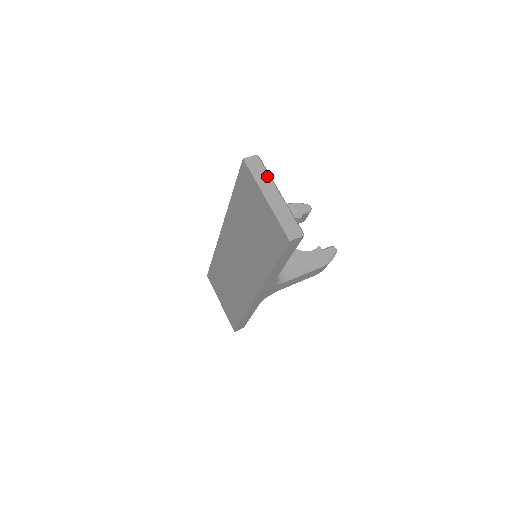
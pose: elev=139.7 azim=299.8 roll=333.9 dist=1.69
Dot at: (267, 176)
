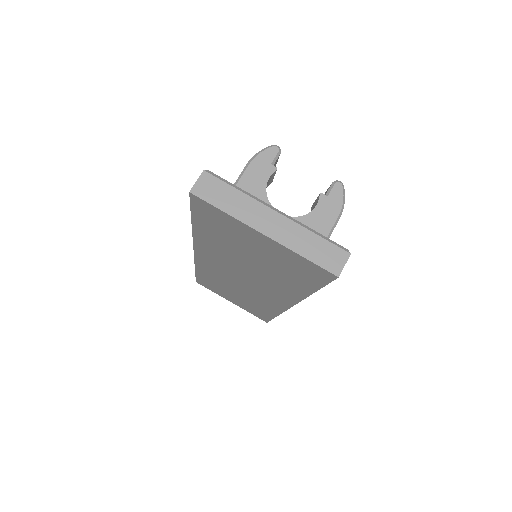
Dot at: (241, 196)
